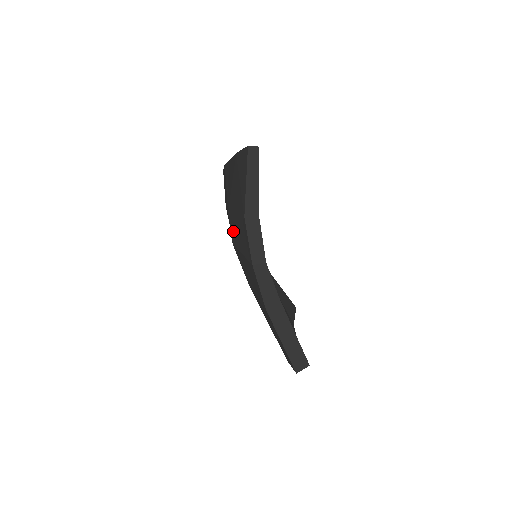
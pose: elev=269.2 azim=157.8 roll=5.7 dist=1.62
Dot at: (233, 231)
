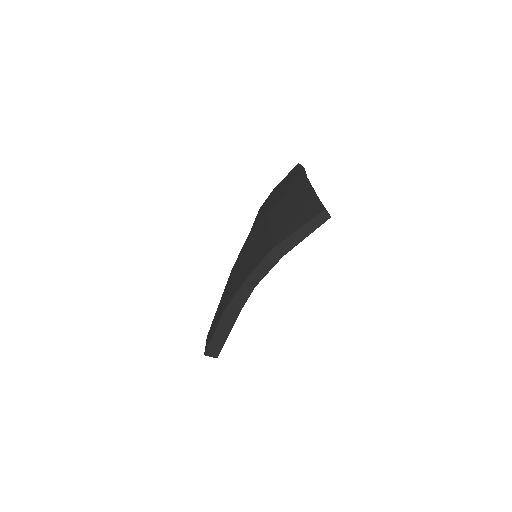
Dot at: (258, 231)
